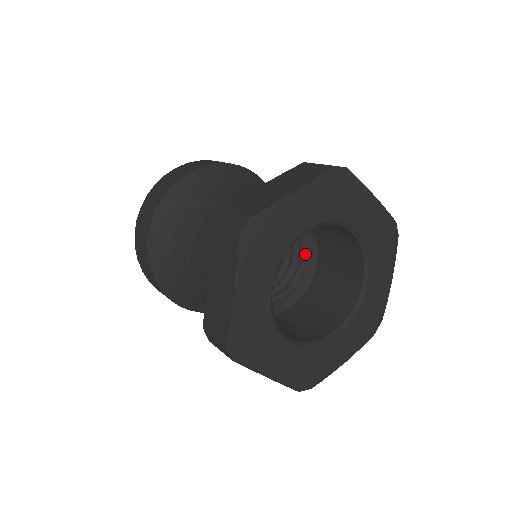
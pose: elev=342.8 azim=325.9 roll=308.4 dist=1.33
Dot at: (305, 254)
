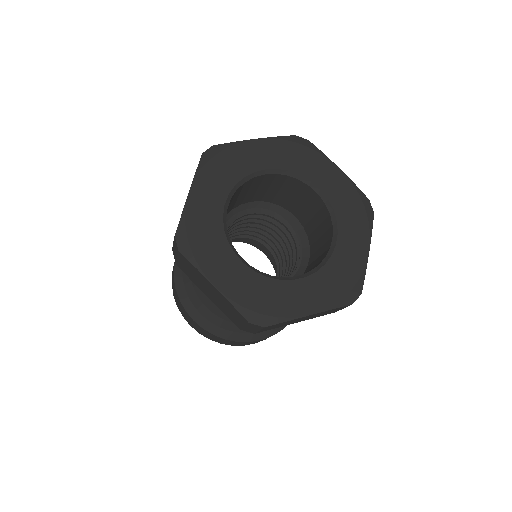
Dot at: (284, 220)
